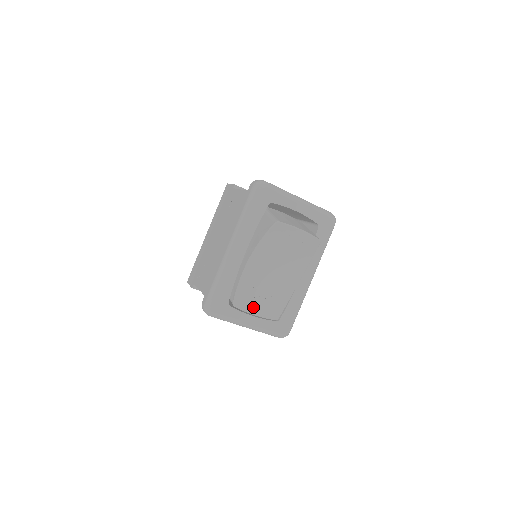
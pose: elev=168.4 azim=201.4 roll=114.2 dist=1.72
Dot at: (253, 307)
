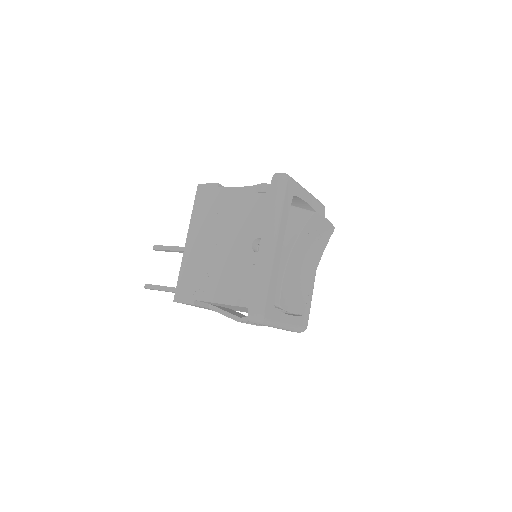
Dot at: (291, 305)
